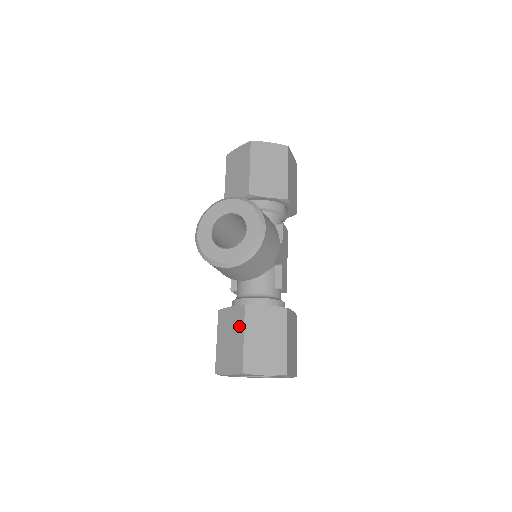
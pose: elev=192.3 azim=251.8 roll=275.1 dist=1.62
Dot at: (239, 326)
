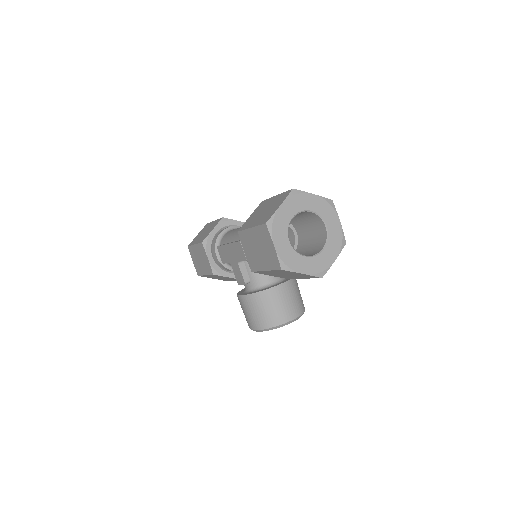
Dot at: occluded
